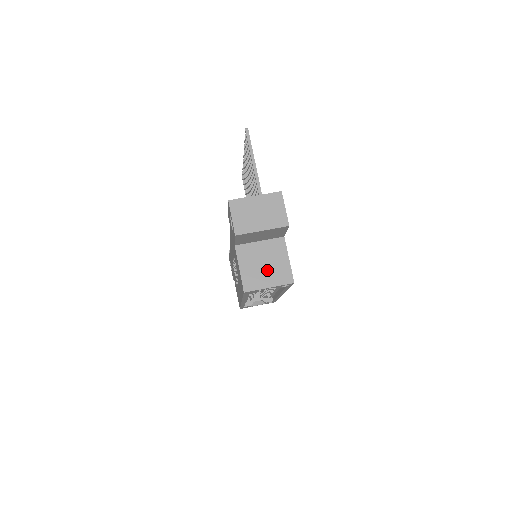
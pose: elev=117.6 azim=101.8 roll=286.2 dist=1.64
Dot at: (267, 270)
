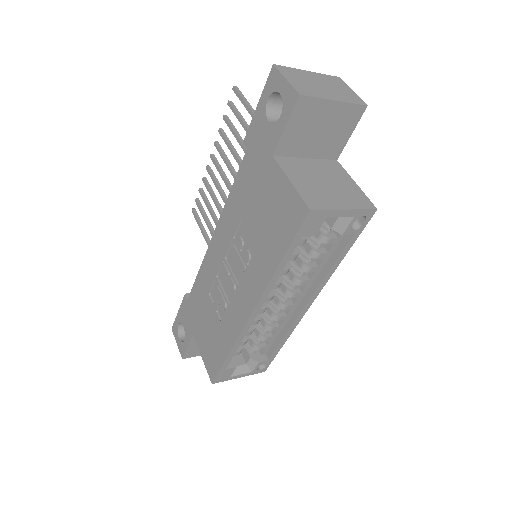
Dot at: (332, 189)
